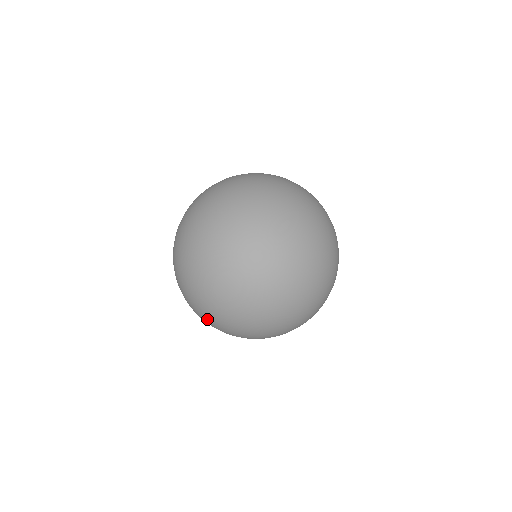
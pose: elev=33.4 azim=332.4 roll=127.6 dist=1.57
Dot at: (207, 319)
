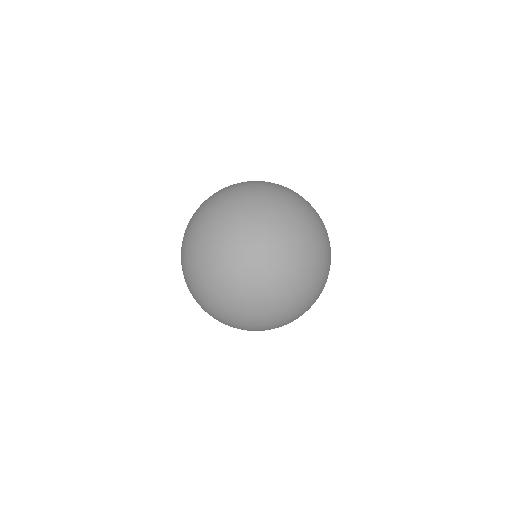
Dot at: (190, 256)
